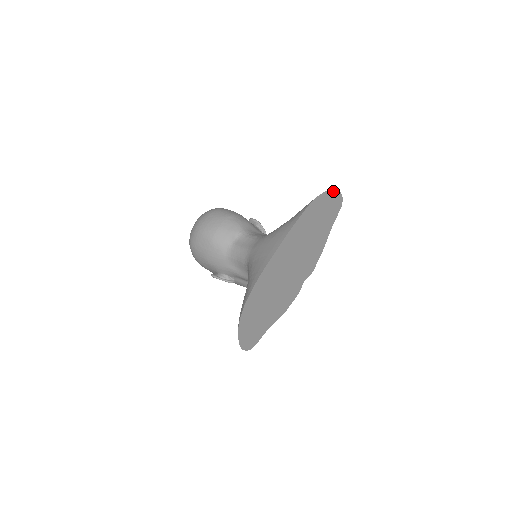
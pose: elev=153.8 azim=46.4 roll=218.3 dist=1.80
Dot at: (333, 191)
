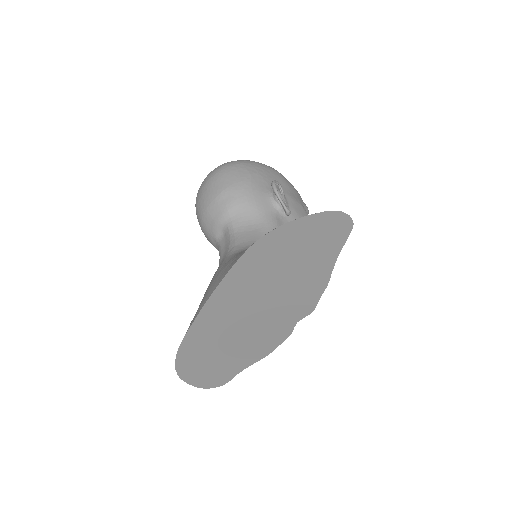
Dot at: (310, 216)
